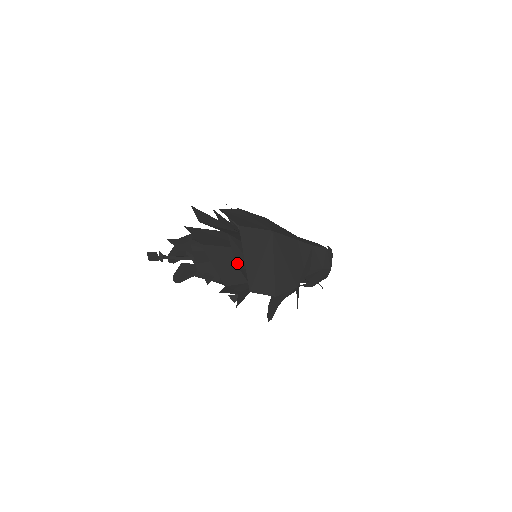
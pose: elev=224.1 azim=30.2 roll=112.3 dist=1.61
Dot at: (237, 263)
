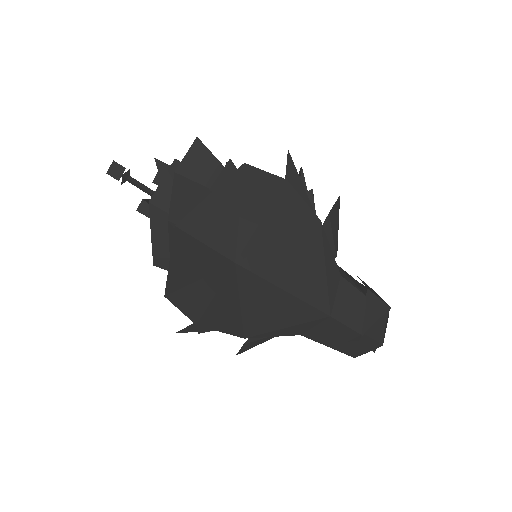
Dot at: occluded
